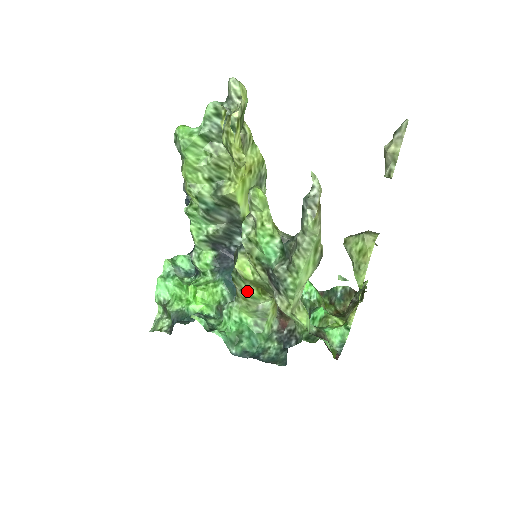
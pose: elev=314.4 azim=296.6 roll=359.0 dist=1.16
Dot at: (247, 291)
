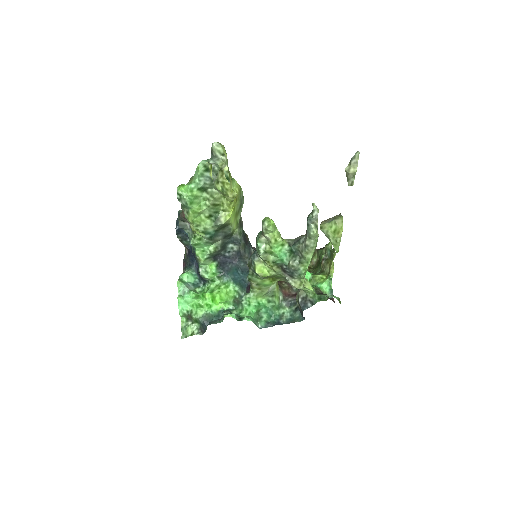
Dot at: (261, 283)
